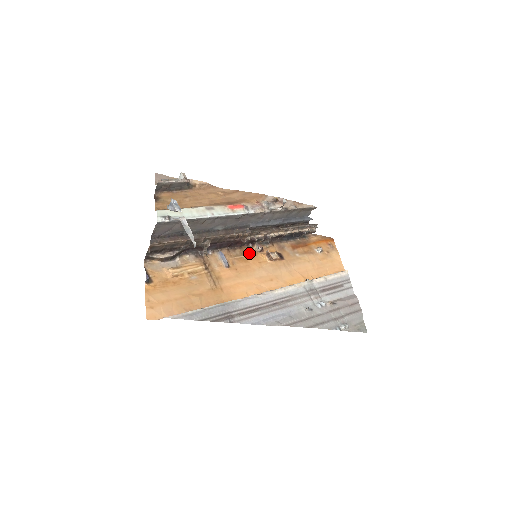
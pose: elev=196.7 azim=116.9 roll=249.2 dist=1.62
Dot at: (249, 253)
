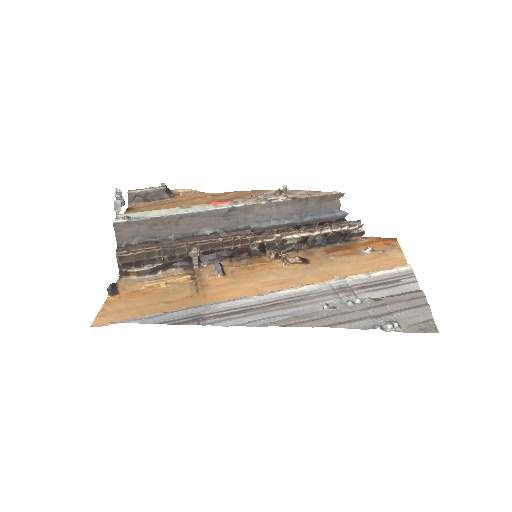
Dot at: (259, 262)
